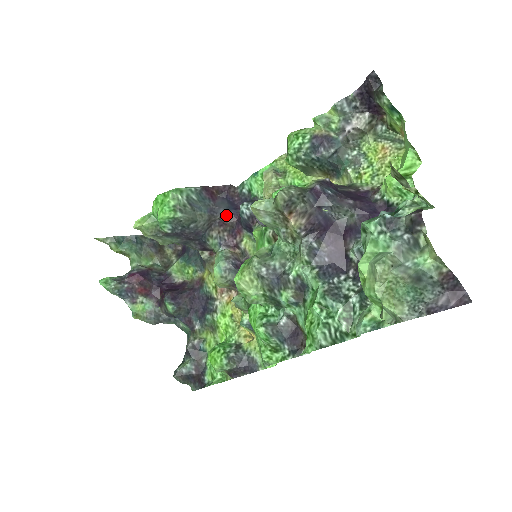
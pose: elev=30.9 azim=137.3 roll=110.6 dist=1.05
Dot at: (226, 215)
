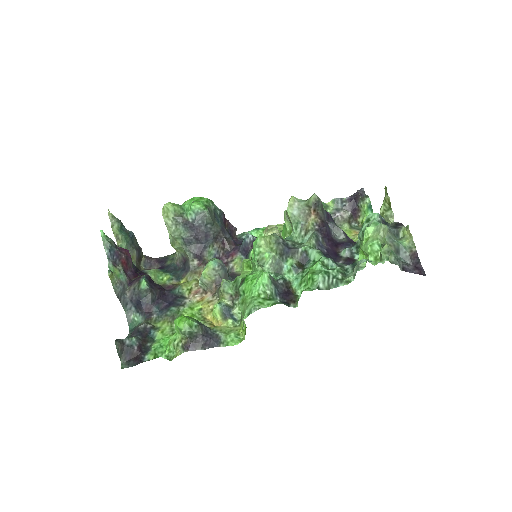
Dot at: (229, 240)
